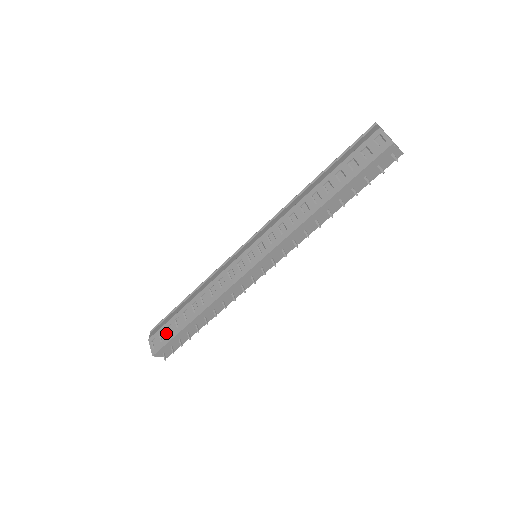
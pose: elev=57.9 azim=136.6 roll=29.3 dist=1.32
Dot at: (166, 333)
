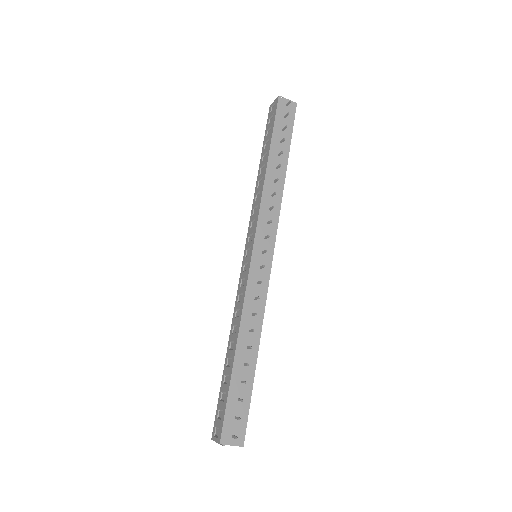
Dot at: (221, 404)
